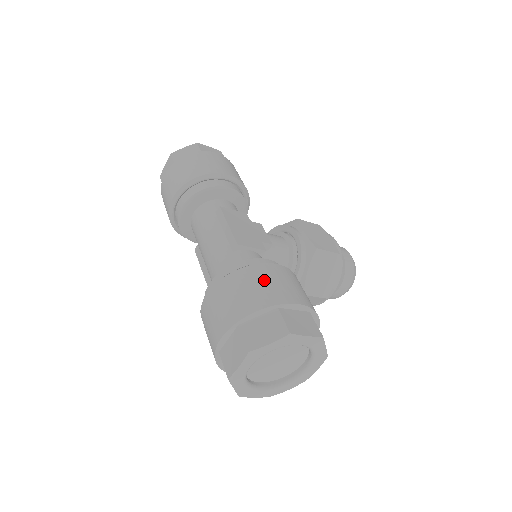
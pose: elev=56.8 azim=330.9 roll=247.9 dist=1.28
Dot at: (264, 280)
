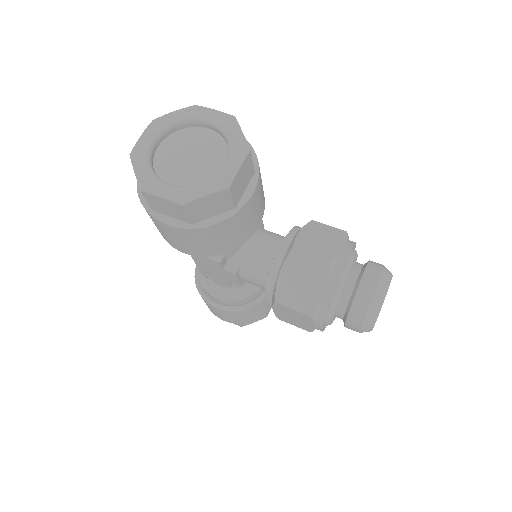
Dot at: occluded
